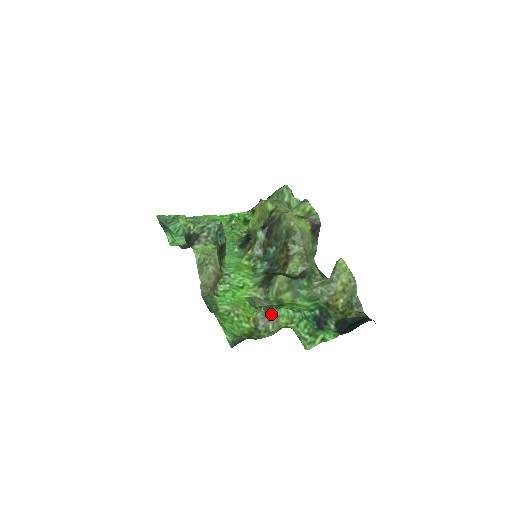
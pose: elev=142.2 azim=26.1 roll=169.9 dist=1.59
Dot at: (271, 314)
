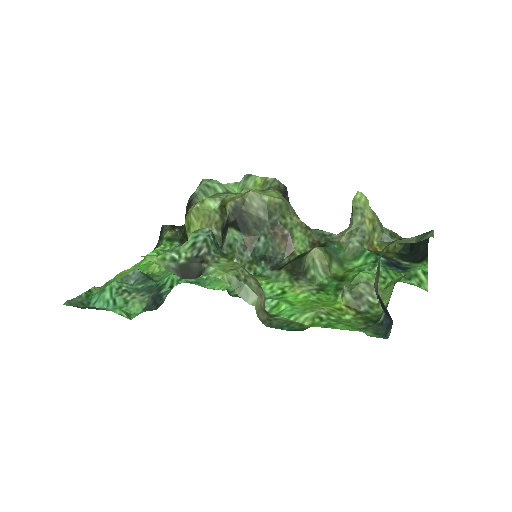
Dot at: (357, 286)
